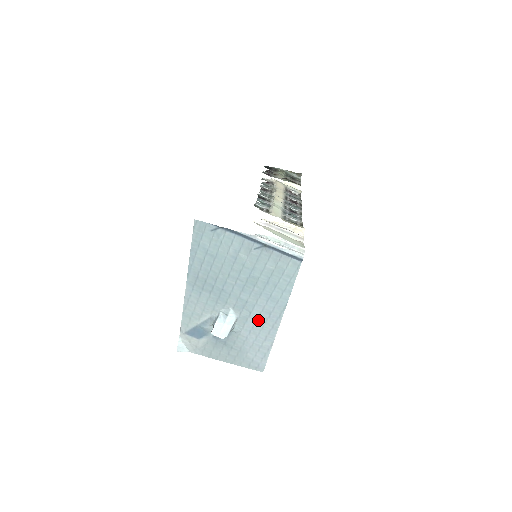
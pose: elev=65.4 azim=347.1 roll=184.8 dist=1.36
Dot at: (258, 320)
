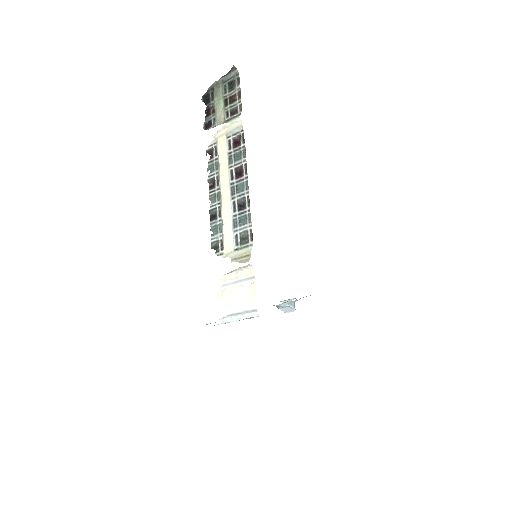
Dot at: occluded
